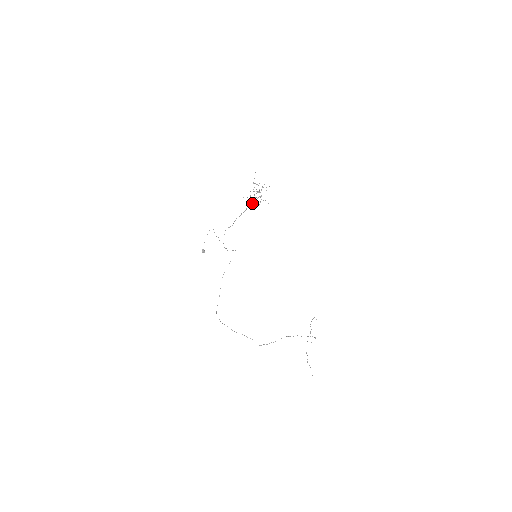
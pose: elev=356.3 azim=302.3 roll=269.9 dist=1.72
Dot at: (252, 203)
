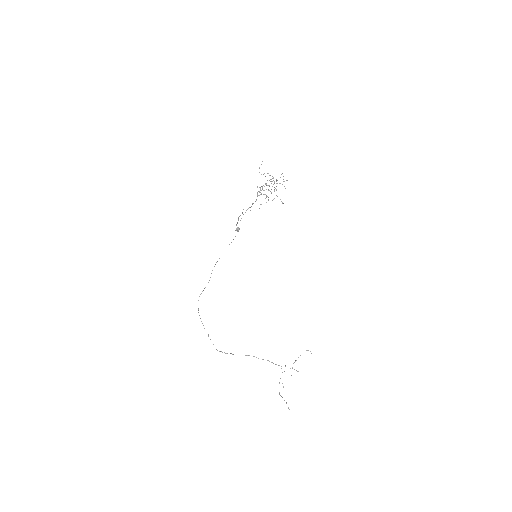
Dot at: occluded
